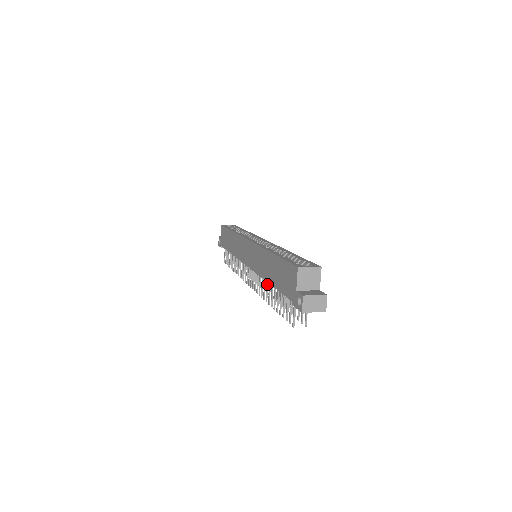
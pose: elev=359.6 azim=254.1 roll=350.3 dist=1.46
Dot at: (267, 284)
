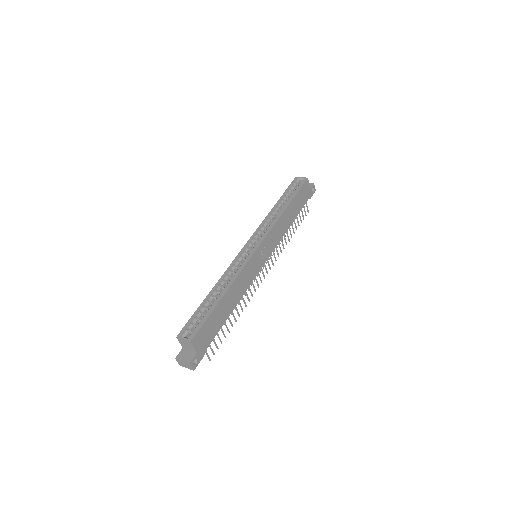
Dot at: occluded
